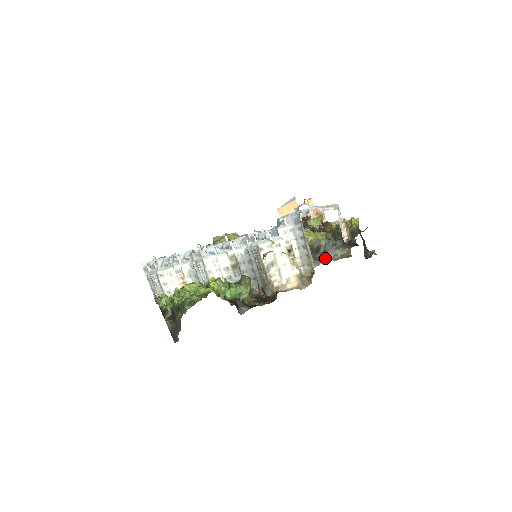
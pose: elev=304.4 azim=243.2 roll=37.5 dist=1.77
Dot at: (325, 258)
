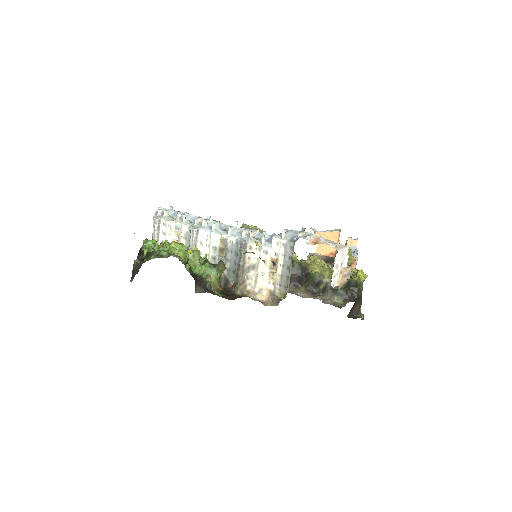
Dot at: (316, 295)
